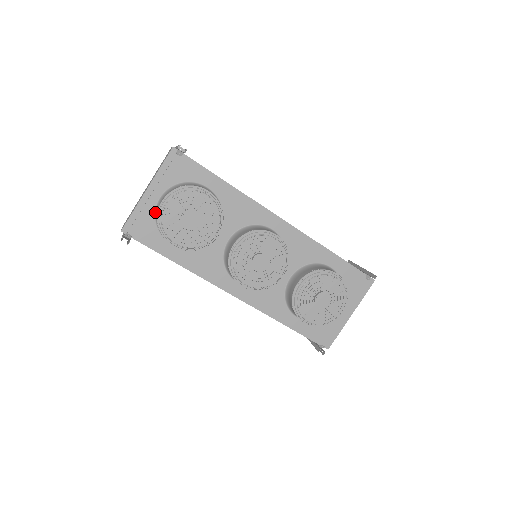
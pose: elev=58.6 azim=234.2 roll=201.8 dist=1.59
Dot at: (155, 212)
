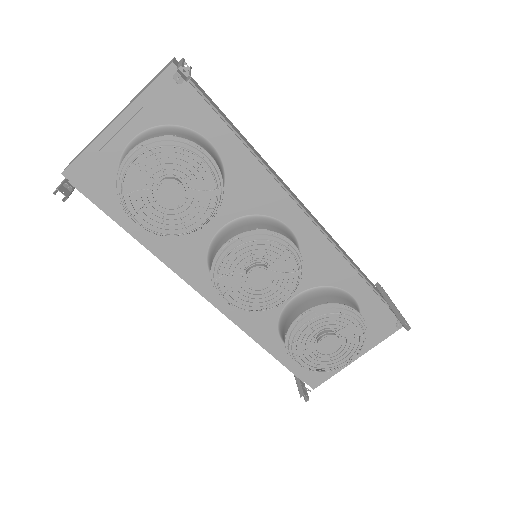
Dot at: (120, 159)
